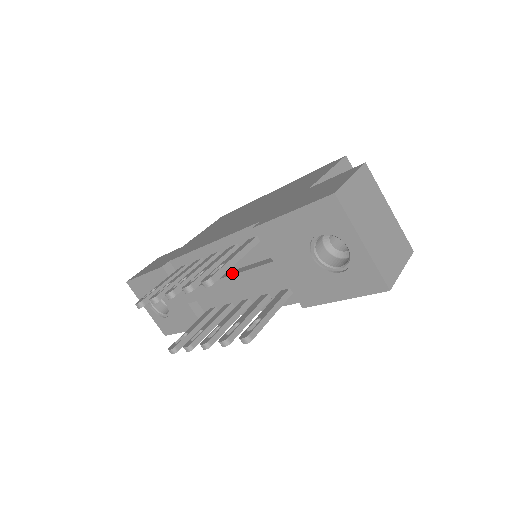
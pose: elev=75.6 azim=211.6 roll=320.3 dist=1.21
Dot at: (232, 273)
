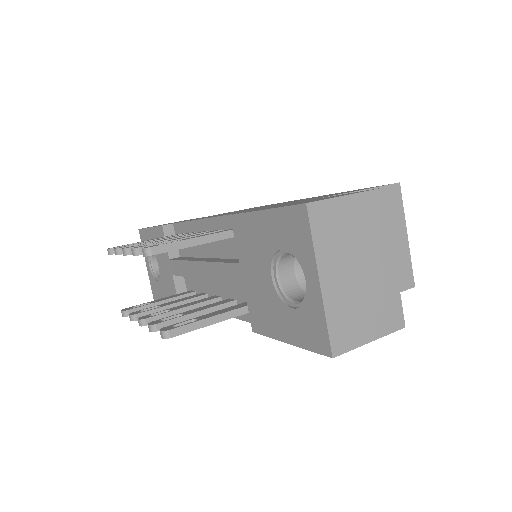
Dot at: (209, 260)
